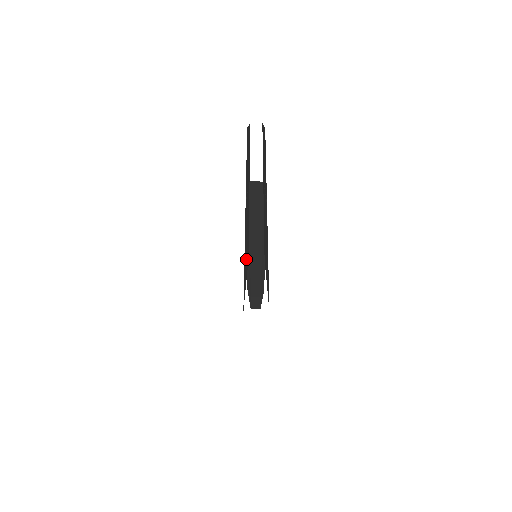
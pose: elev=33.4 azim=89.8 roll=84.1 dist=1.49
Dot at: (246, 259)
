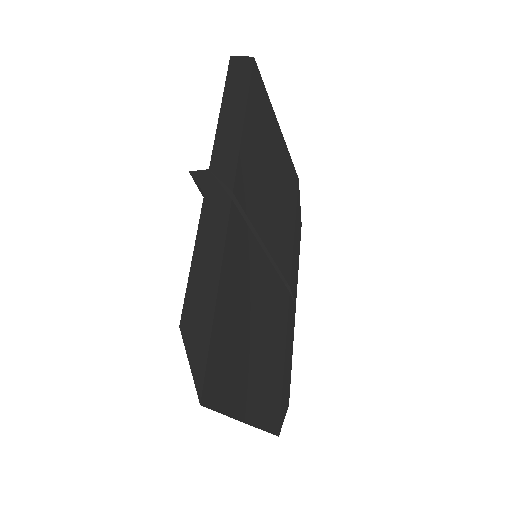
Dot at: occluded
